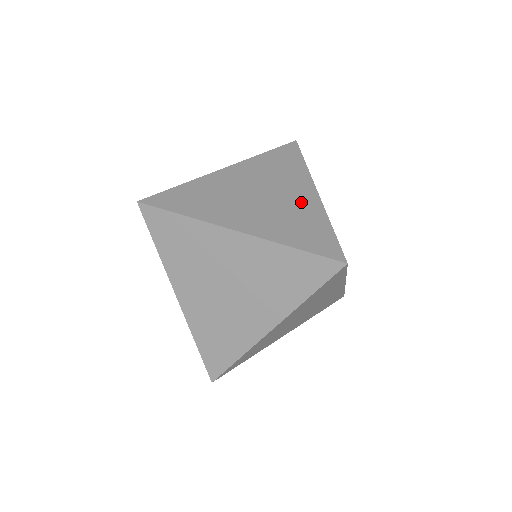
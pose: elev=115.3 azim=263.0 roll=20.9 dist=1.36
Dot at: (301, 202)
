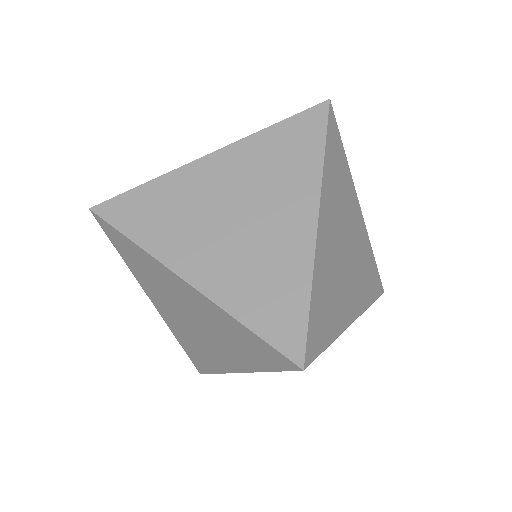
Dot at: occluded
